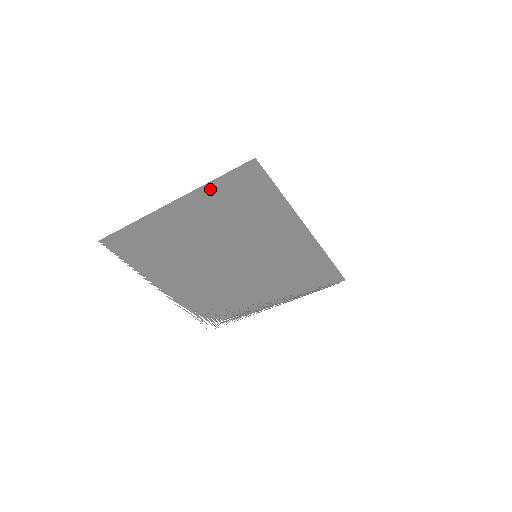
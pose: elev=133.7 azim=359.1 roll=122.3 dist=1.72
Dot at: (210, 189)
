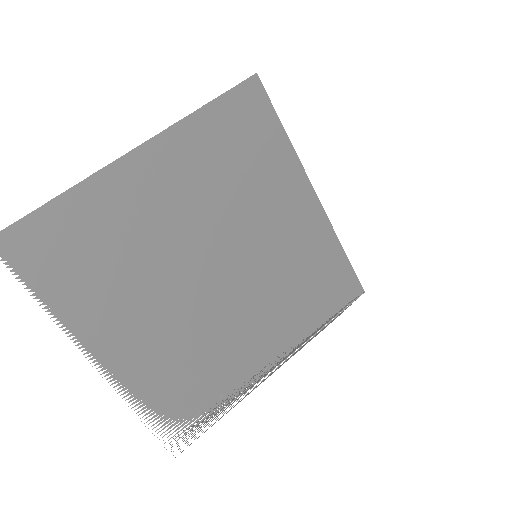
Dot at: (197, 124)
